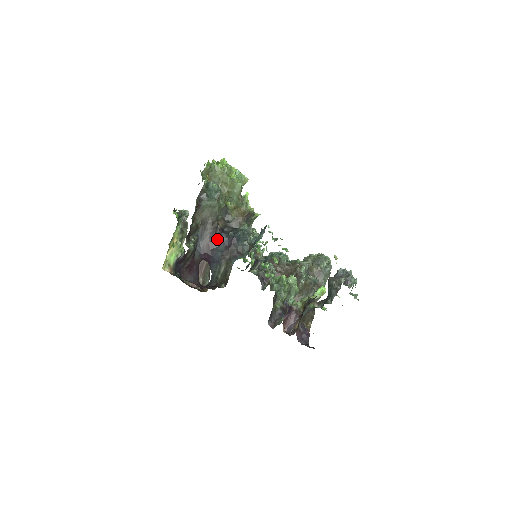
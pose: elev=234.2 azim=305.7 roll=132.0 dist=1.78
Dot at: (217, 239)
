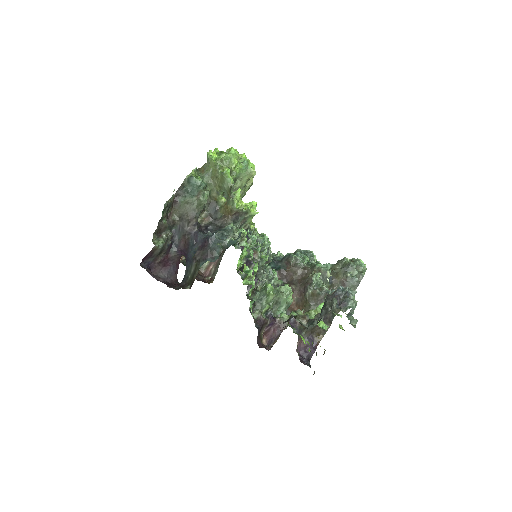
Dot at: (193, 237)
